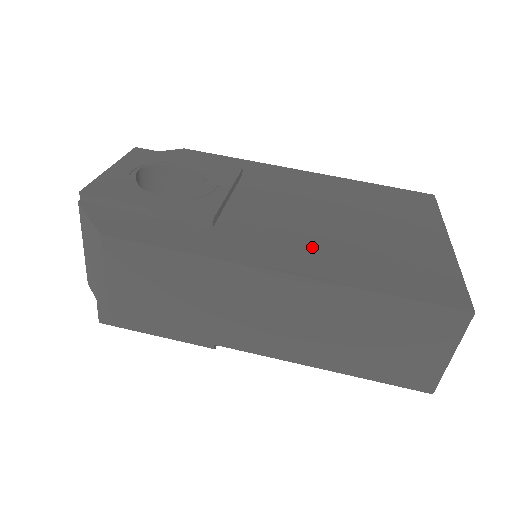
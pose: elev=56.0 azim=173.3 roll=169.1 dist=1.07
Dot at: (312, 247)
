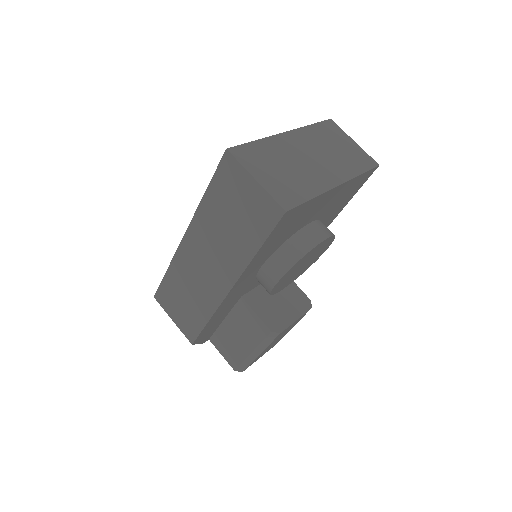
Dot at: occluded
